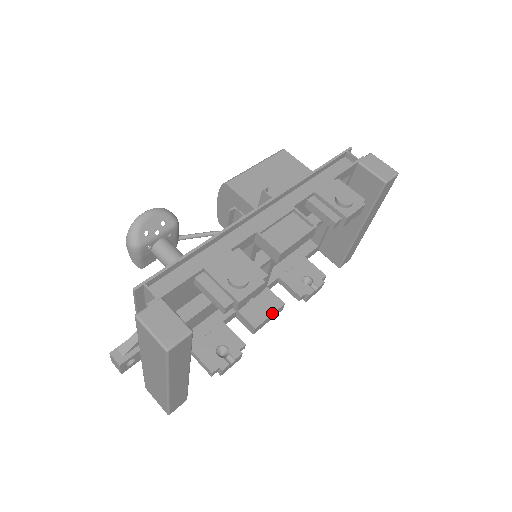
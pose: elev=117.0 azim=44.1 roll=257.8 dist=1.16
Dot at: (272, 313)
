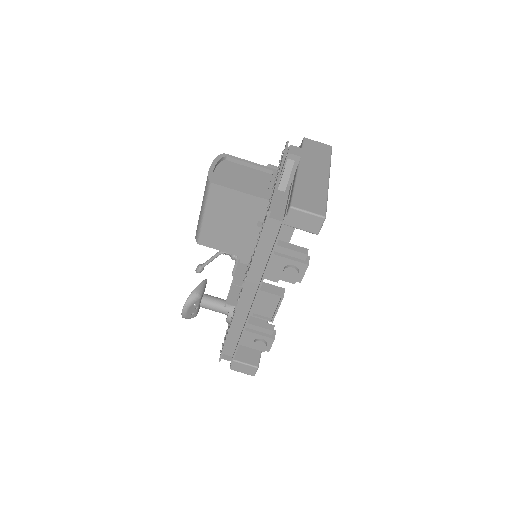
Dot at: (291, 236)
